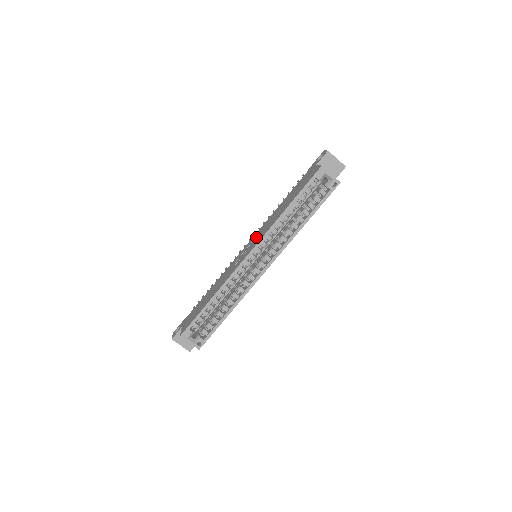
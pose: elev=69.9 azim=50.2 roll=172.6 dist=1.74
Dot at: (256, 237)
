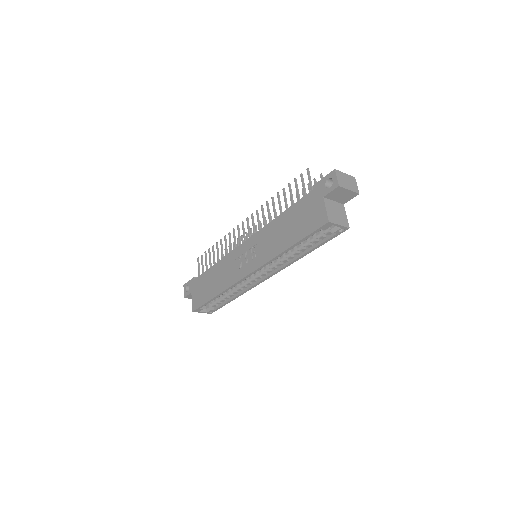
Dot at: (255, 245)
